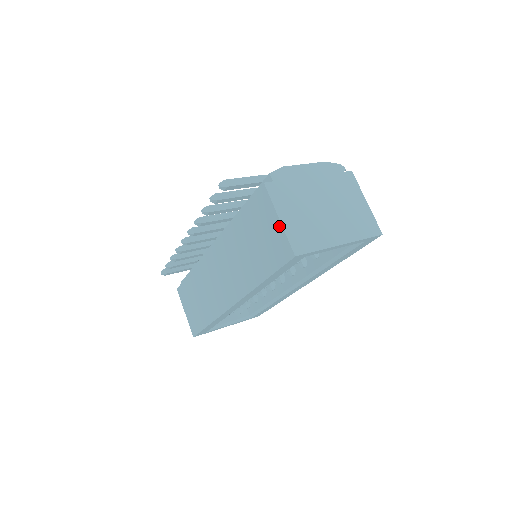
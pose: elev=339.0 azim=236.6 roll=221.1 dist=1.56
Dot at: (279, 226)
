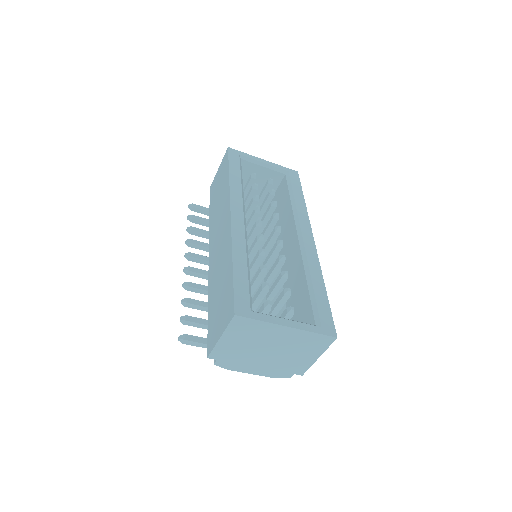
Dot at: (220, 167)
